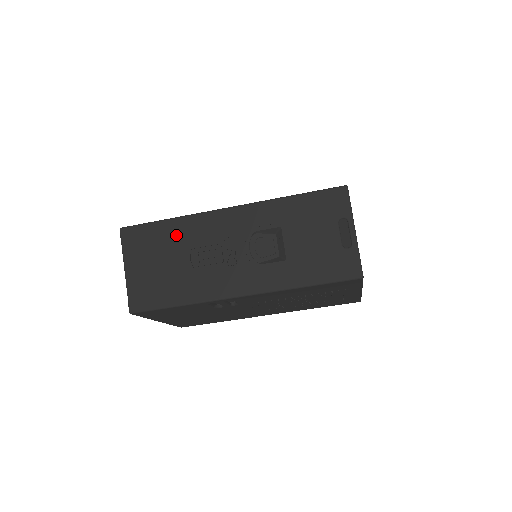
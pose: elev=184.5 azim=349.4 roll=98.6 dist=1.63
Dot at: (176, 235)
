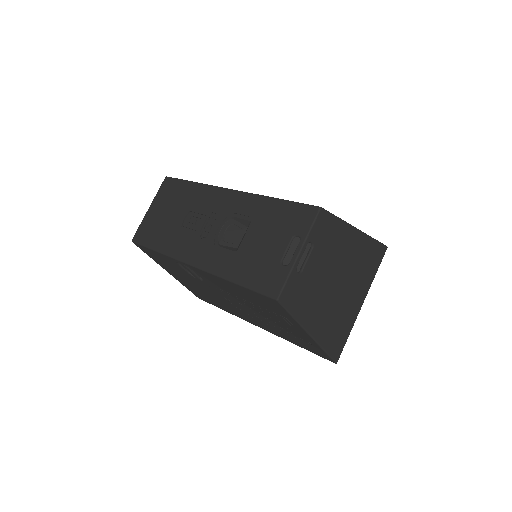
Dot at: (189, 196)
